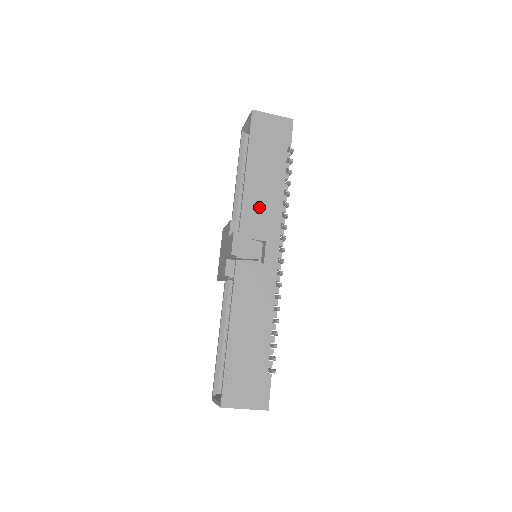
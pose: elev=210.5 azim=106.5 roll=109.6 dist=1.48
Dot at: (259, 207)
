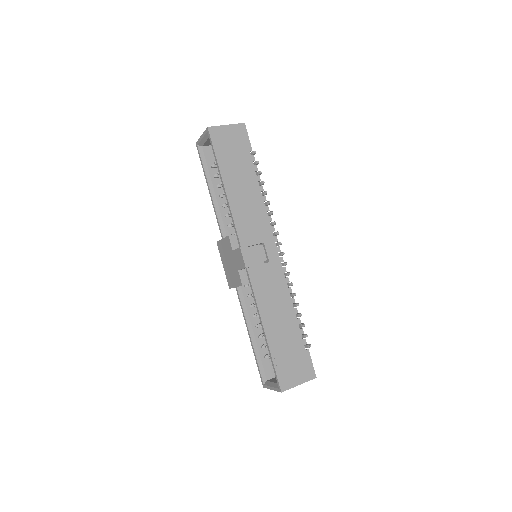
Dot at: (247, 215)
